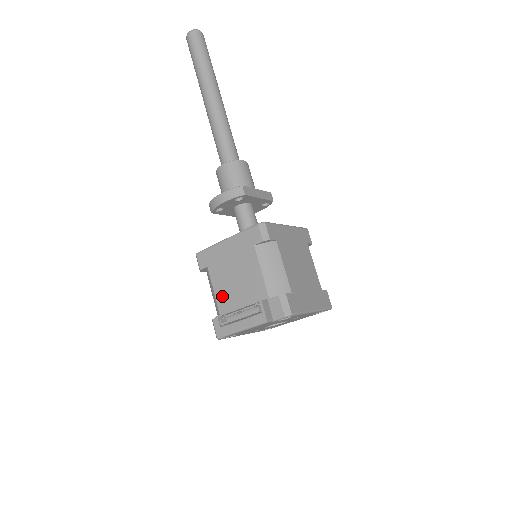
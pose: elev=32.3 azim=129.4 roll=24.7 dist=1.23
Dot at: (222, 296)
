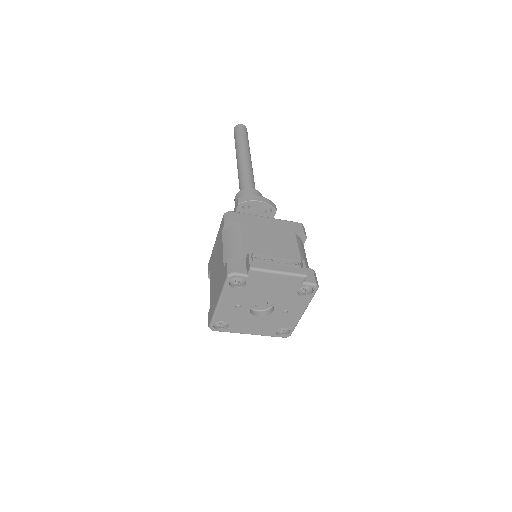
Dot at: (251, 247)
